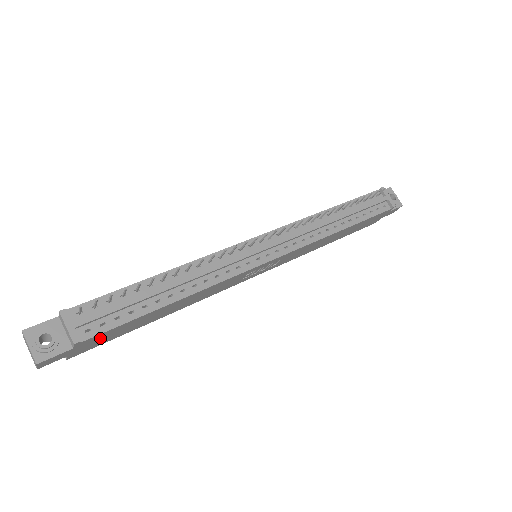
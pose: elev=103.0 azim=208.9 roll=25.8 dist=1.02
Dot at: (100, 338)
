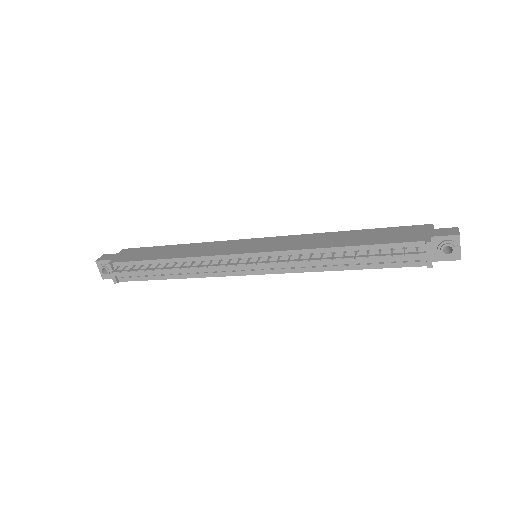
Dot at: occluded
